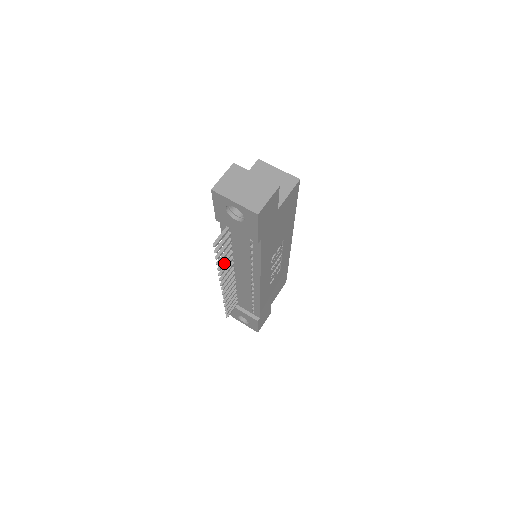
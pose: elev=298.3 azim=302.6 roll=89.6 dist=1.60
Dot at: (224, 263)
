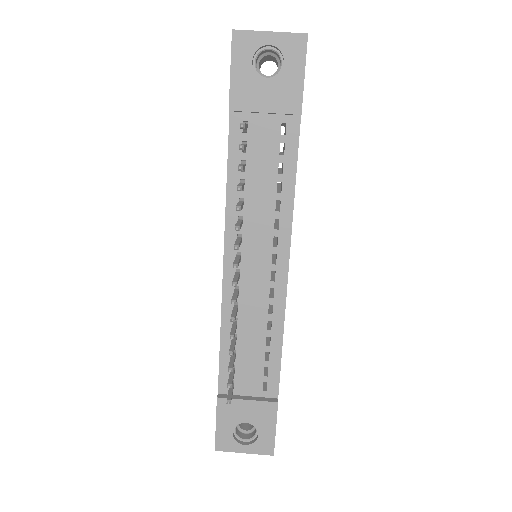
Dot at: (241, 205)
